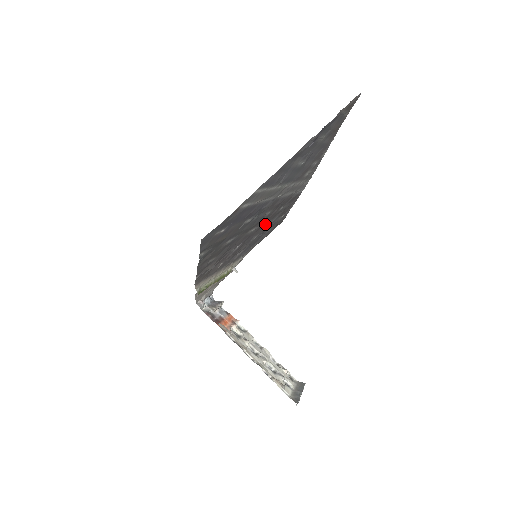
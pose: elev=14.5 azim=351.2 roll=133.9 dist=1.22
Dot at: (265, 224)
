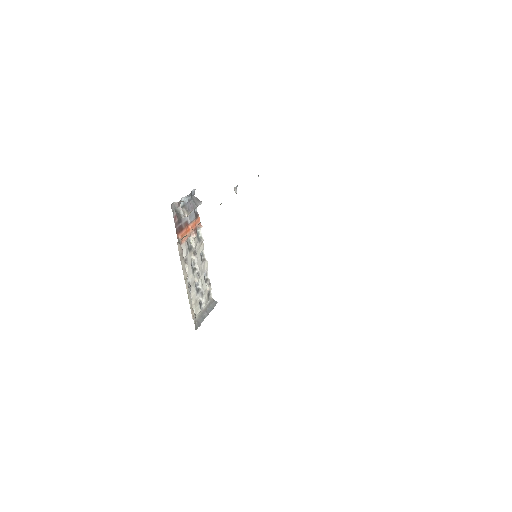
Dot at: occluded
